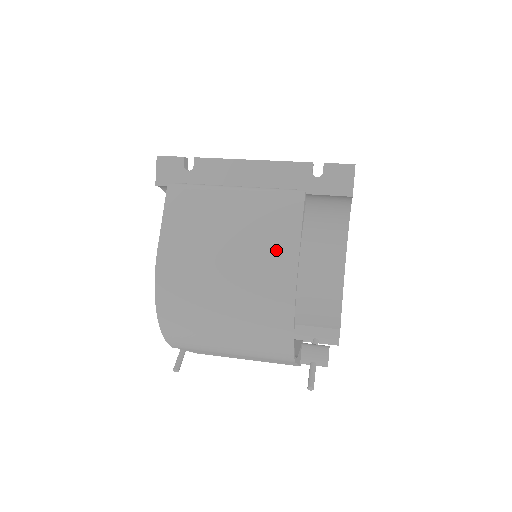
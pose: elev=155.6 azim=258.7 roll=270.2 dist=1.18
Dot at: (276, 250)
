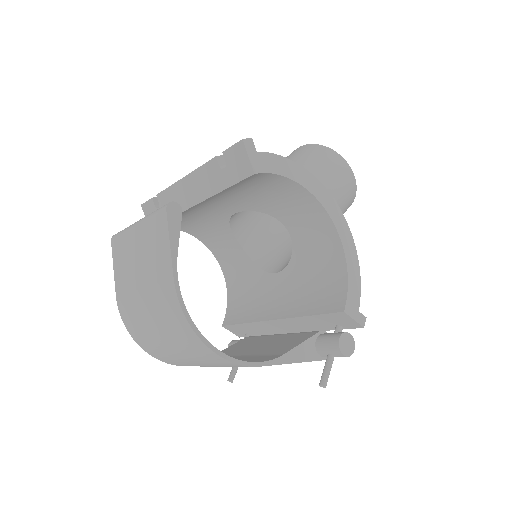
Dot at: (161, 271)
